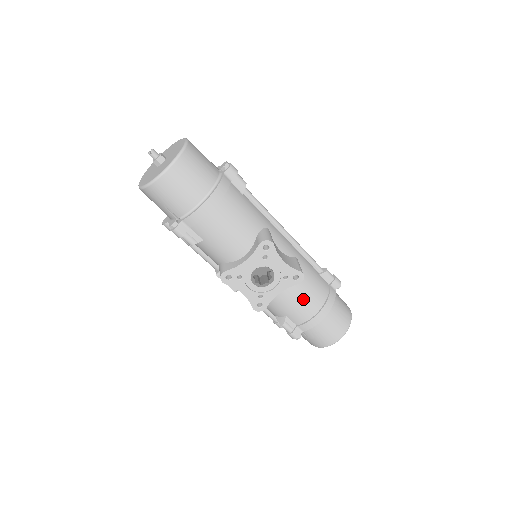
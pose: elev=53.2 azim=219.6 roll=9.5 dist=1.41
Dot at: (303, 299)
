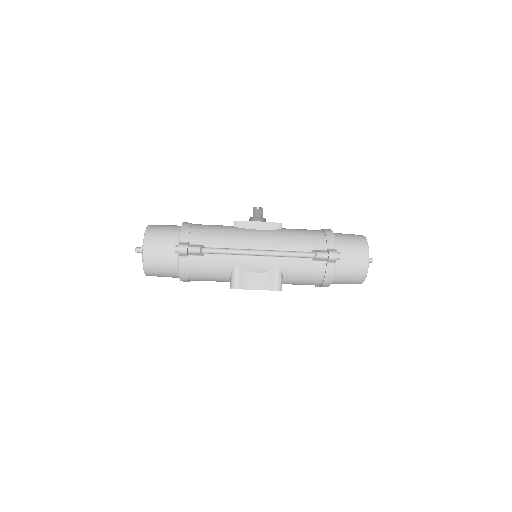
Dot at: (301, 283)
